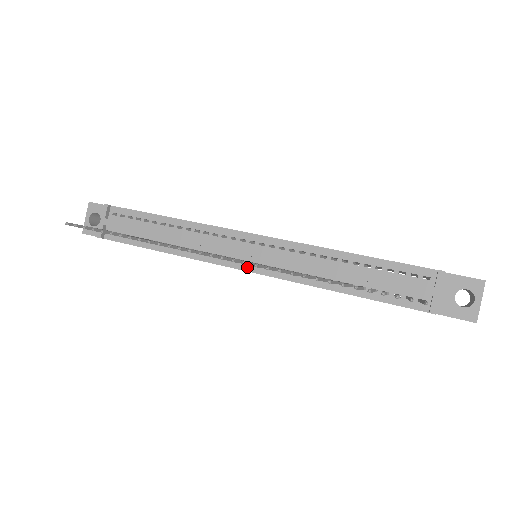
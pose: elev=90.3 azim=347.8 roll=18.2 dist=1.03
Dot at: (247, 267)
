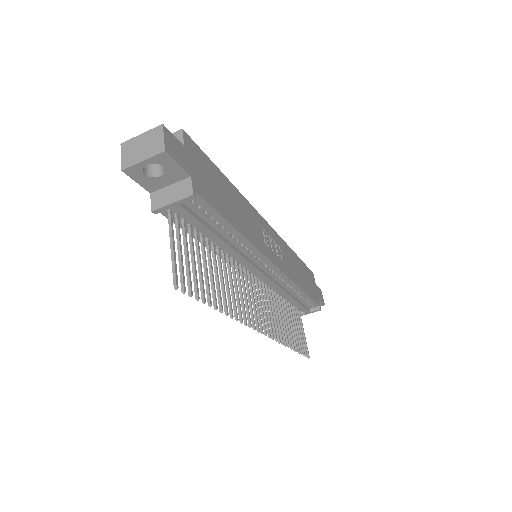
Dot at: occluded
